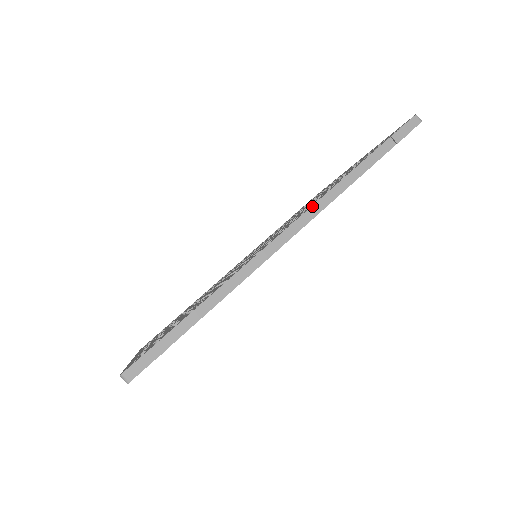
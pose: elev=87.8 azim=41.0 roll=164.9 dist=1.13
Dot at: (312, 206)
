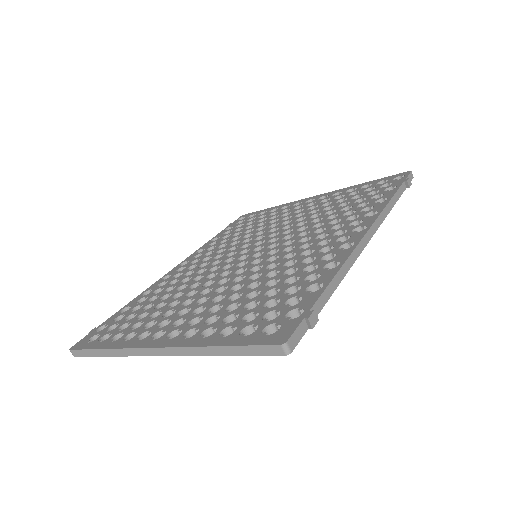
Dot at: (378, 217)
